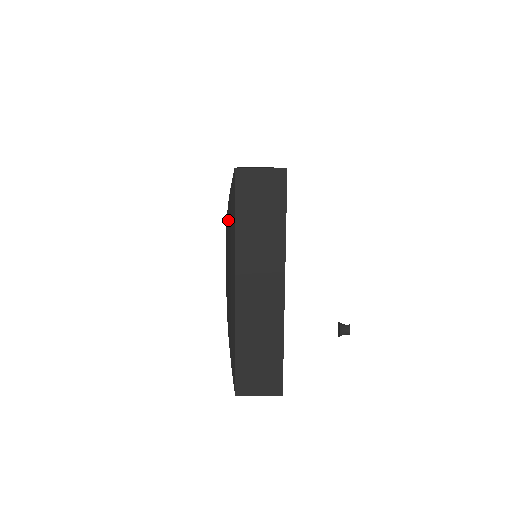
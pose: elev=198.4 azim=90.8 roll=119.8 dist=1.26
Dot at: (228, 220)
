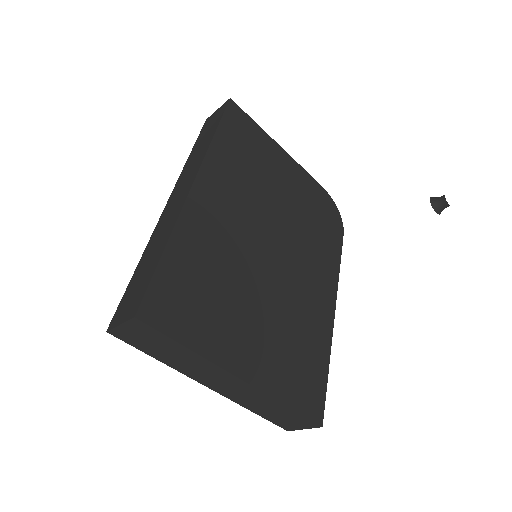
Dot at: occluded
